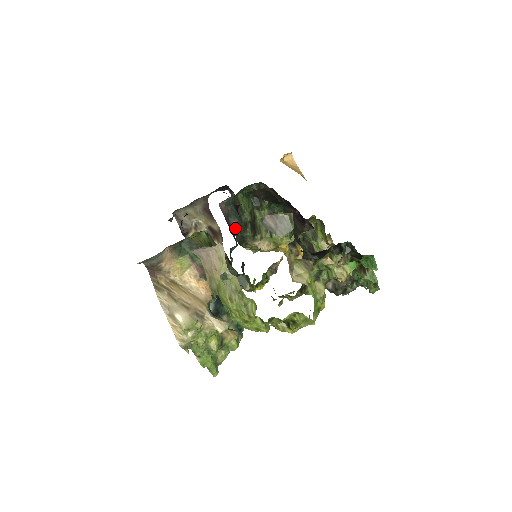
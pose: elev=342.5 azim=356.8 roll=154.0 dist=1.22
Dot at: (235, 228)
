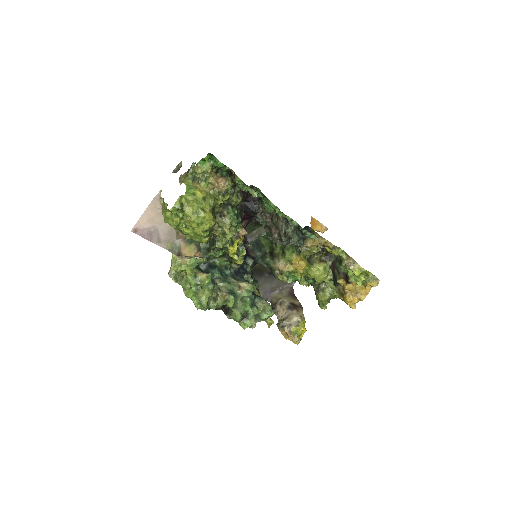
Dot at: (256, 255)
